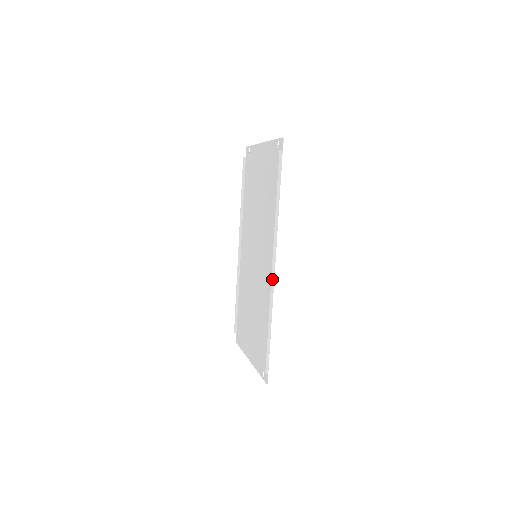
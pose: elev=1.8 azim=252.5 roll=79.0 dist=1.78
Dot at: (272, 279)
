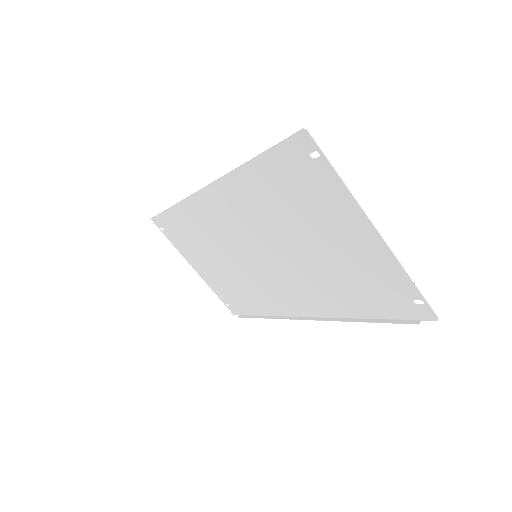
Dot at: (294, 319)
